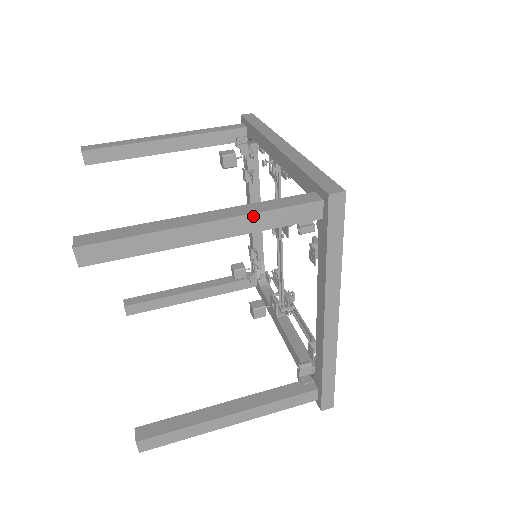
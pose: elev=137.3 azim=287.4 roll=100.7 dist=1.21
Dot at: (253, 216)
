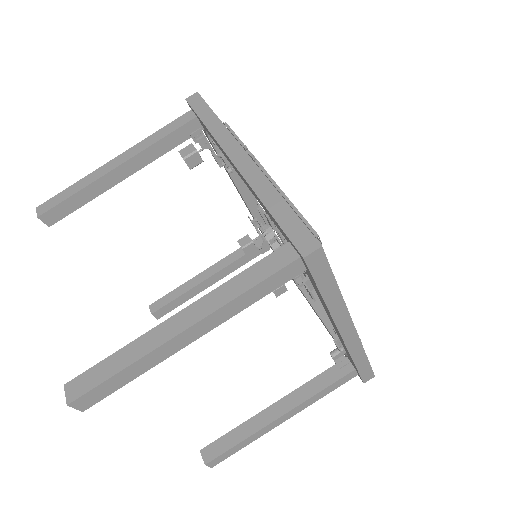
Dot at: (230, 304)
